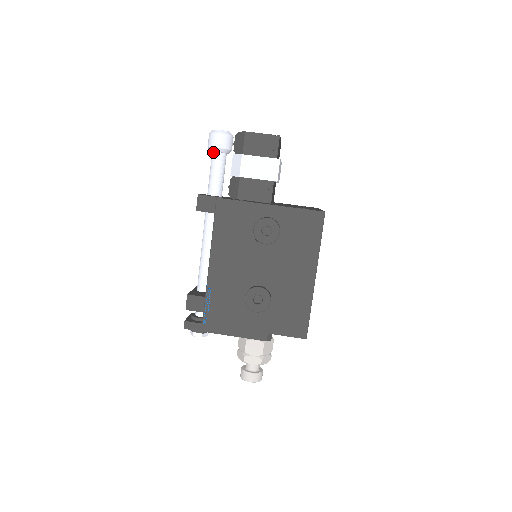
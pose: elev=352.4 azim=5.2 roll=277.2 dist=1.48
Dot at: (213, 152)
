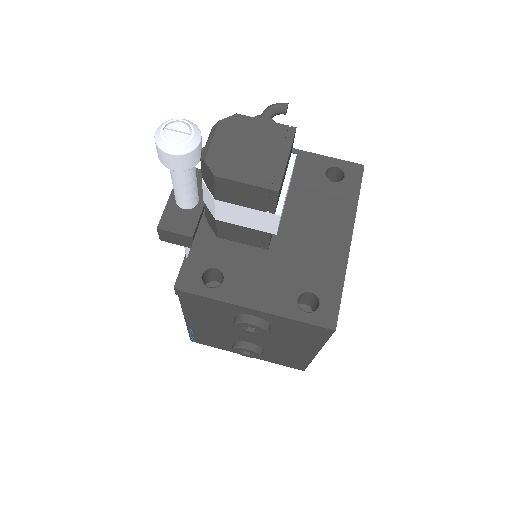
Dot at: occluded
